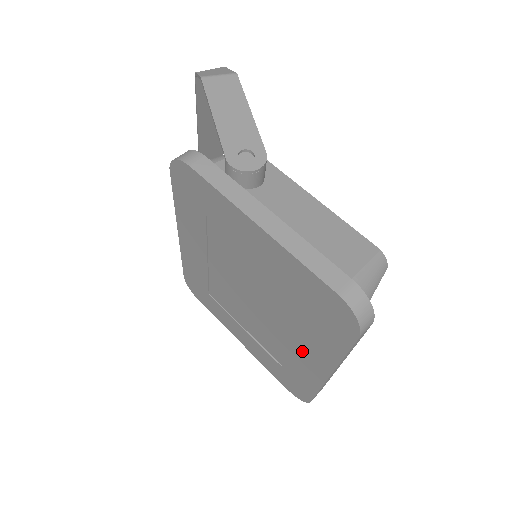
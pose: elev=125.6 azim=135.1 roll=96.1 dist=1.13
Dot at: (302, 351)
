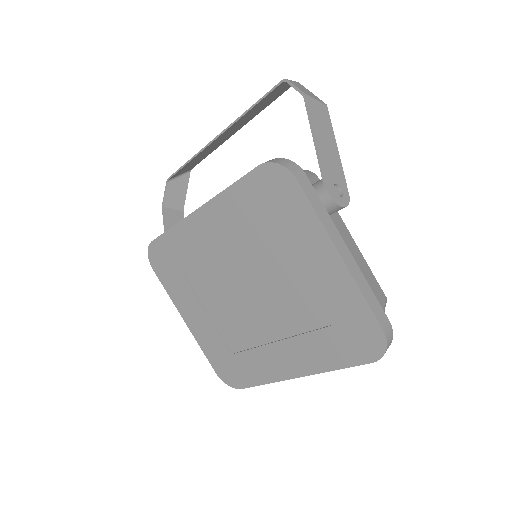
Dot at: (282, 352)
